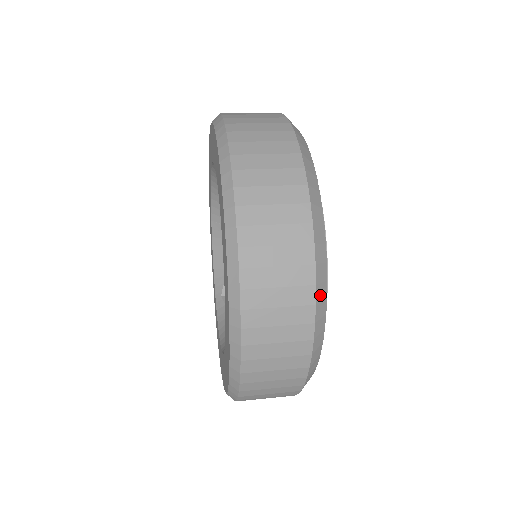
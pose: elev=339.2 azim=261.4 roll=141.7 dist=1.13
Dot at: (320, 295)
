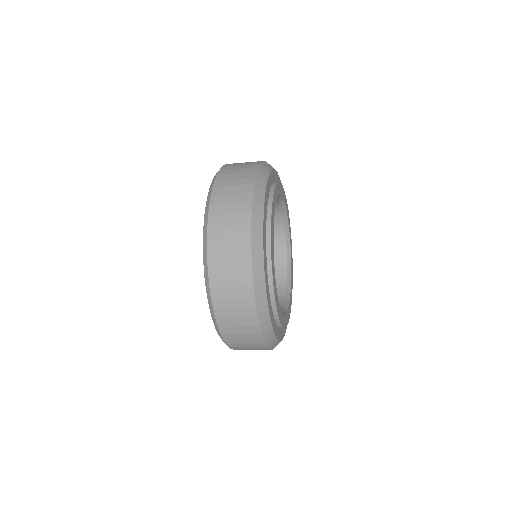
Dot at: (263, 169)
